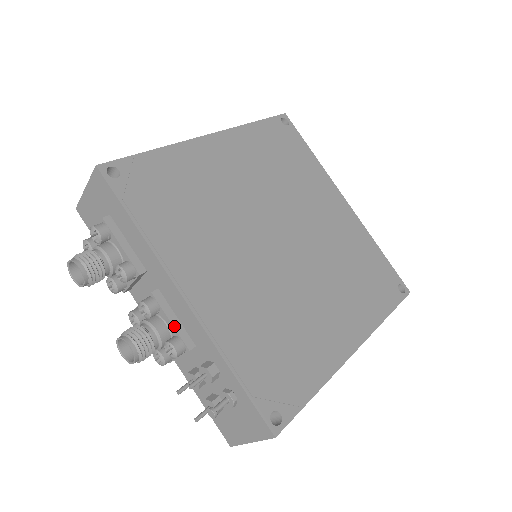
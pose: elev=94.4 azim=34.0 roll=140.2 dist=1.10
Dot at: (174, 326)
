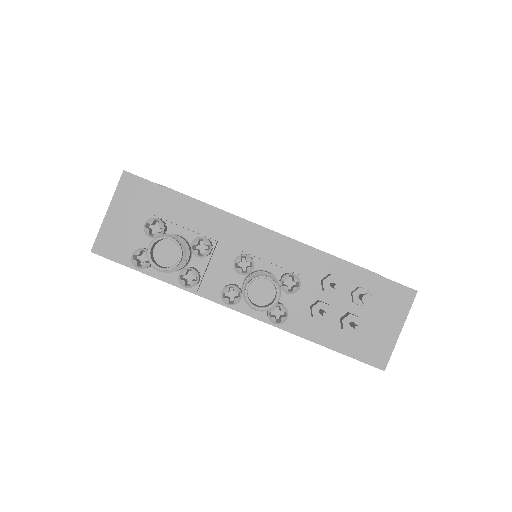
Dot at: (276, 266)
